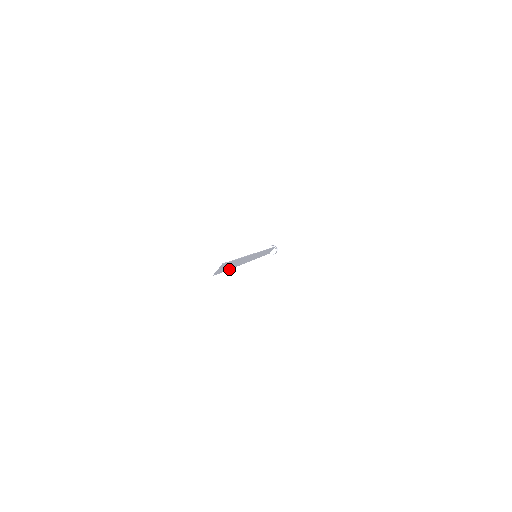
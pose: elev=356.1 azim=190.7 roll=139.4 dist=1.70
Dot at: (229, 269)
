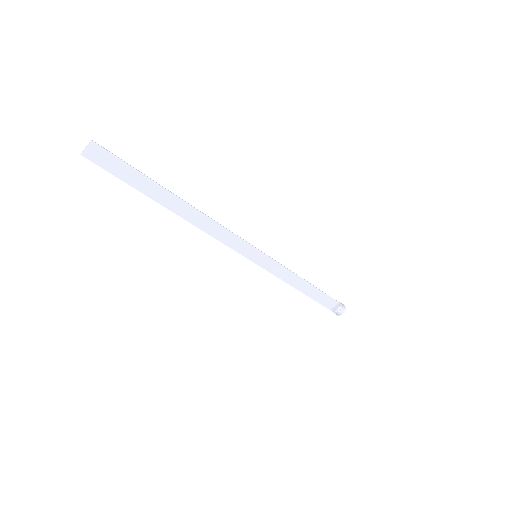
Dot at: occluded
